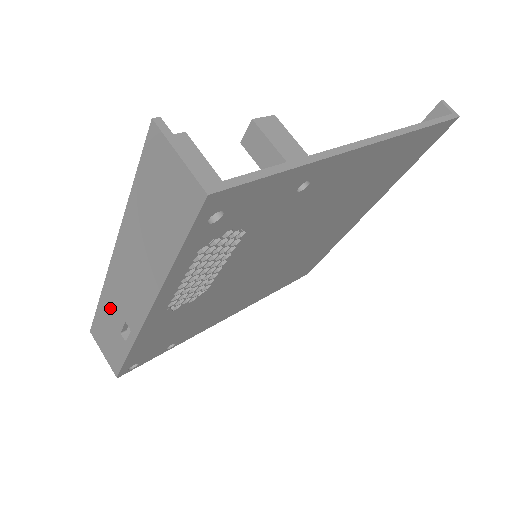
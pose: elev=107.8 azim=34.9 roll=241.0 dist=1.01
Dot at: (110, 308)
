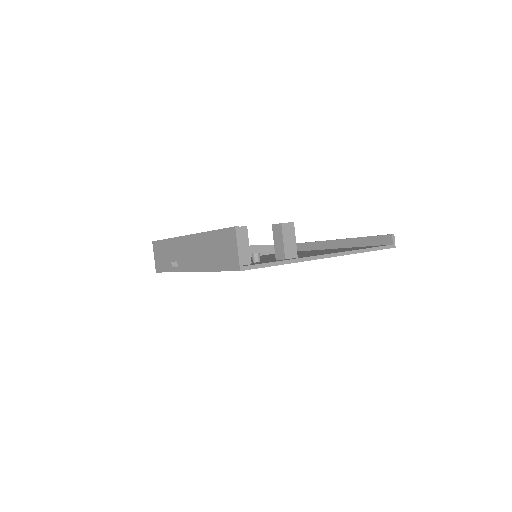
Dot at: (172, 248)
